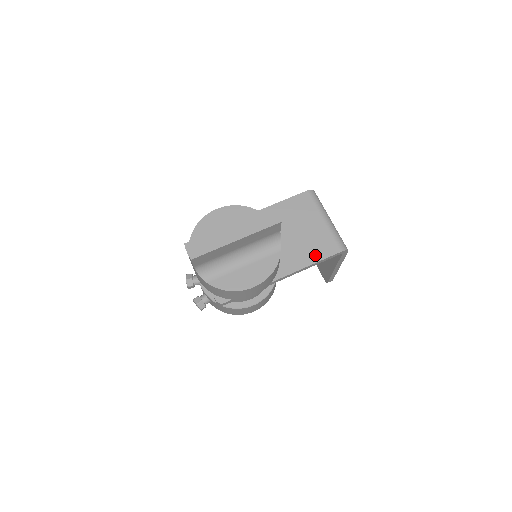
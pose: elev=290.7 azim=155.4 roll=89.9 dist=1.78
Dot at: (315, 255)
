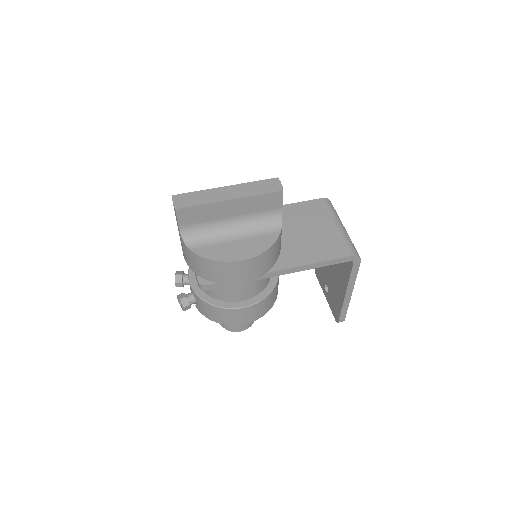
Dot at: (321, 255)
